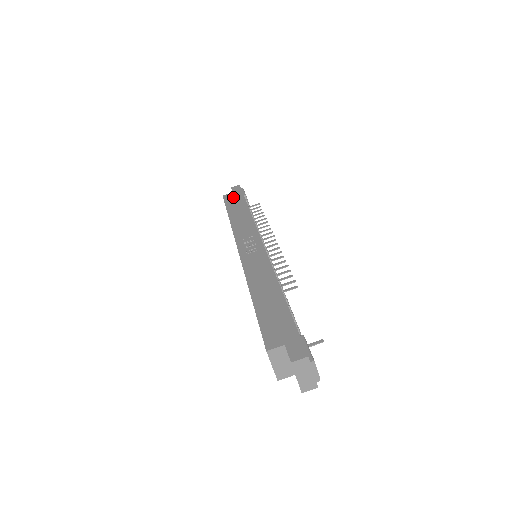
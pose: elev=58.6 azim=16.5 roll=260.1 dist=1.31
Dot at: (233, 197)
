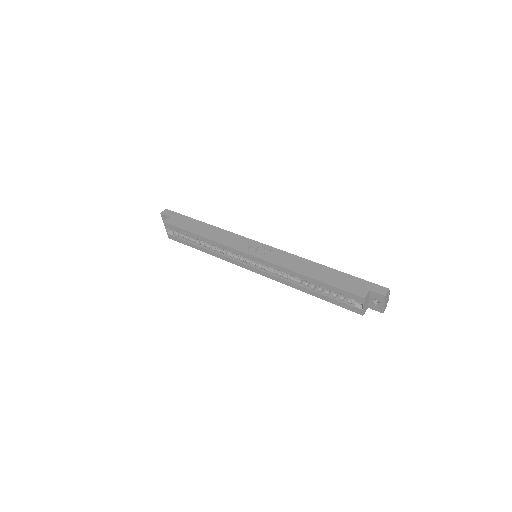
Dot at: (178, 220)
